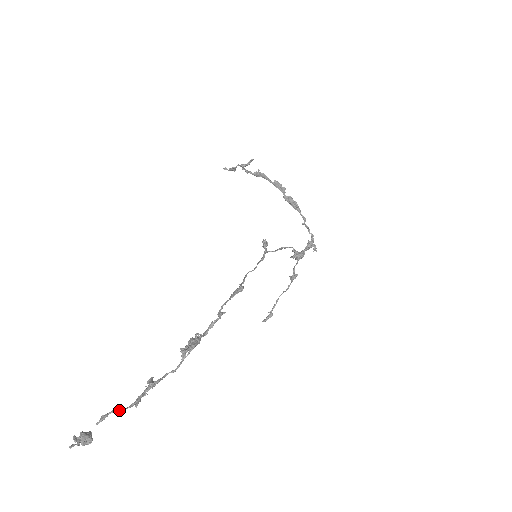
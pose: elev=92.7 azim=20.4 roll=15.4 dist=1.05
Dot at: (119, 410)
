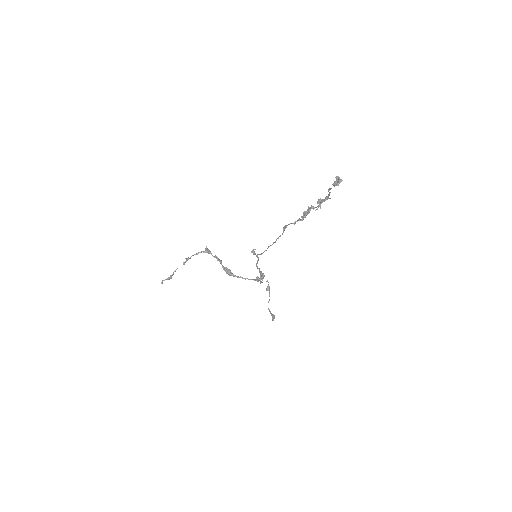
Dot at: occluded
